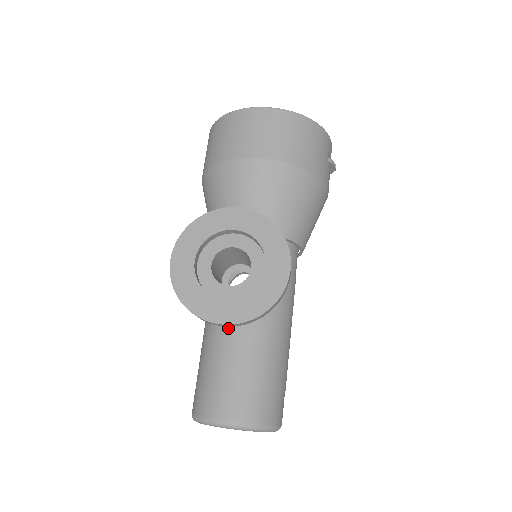
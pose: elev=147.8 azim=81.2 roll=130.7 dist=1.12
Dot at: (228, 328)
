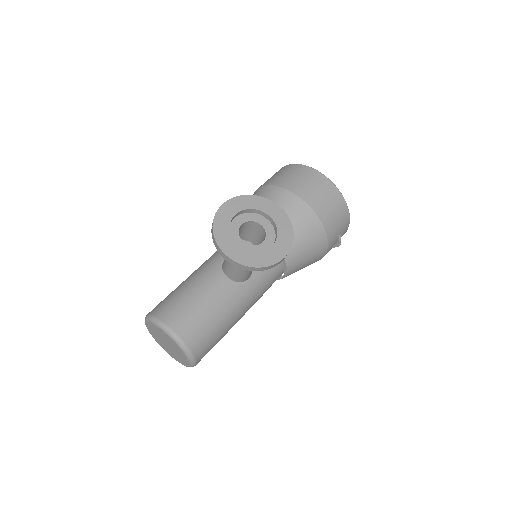
Dot at: (212, 279)
